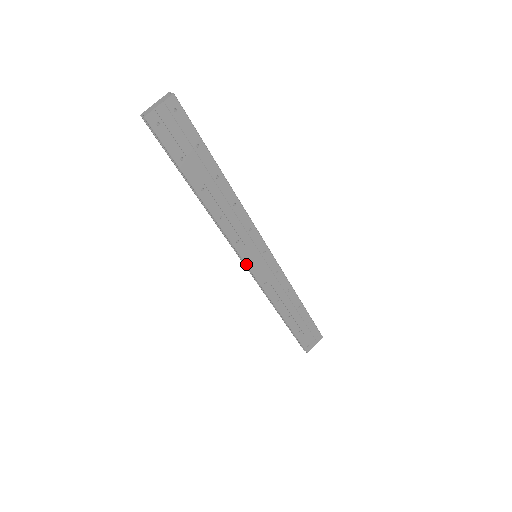
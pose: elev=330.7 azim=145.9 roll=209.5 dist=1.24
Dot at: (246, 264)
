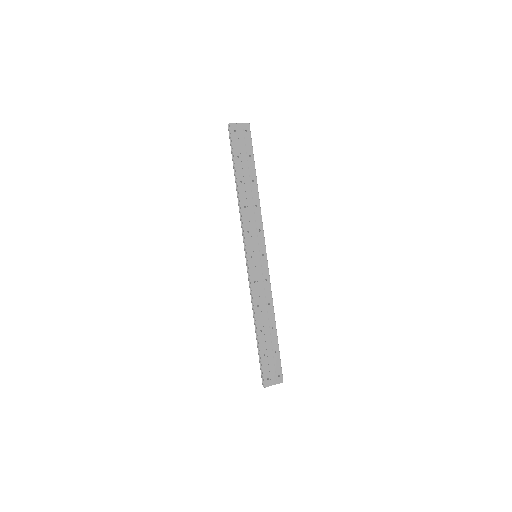
Dot at: (247, 254)
